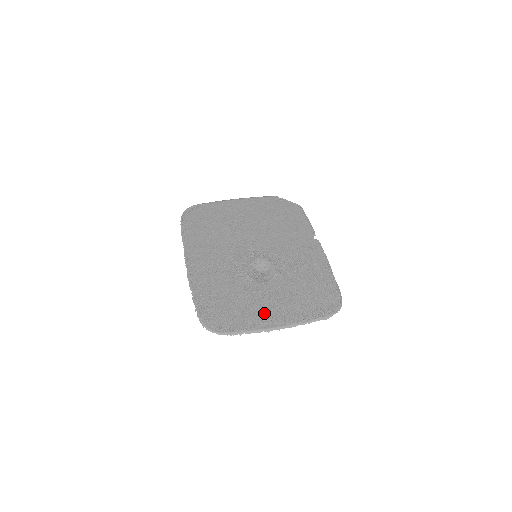
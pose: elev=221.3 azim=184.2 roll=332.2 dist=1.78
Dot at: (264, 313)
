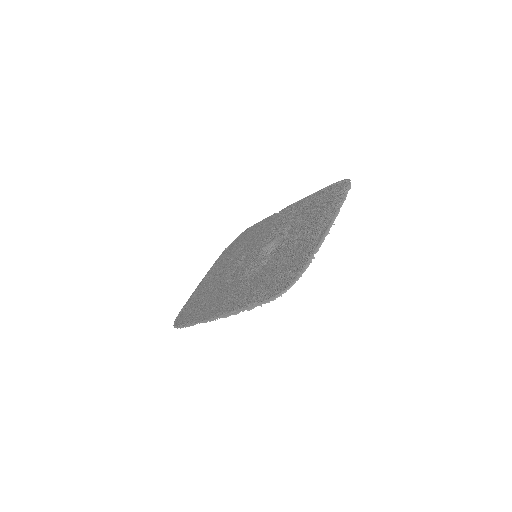
Dot at: (308, 239)
